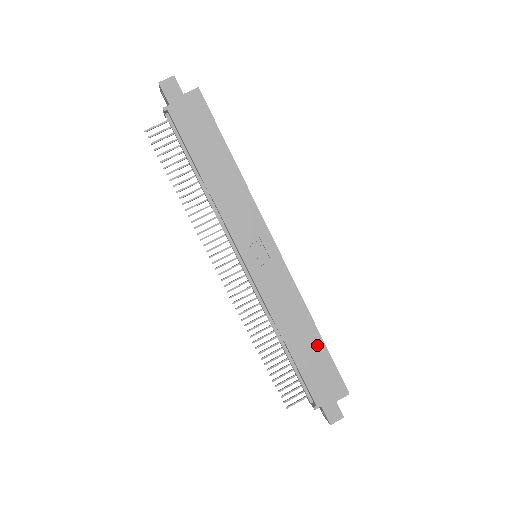
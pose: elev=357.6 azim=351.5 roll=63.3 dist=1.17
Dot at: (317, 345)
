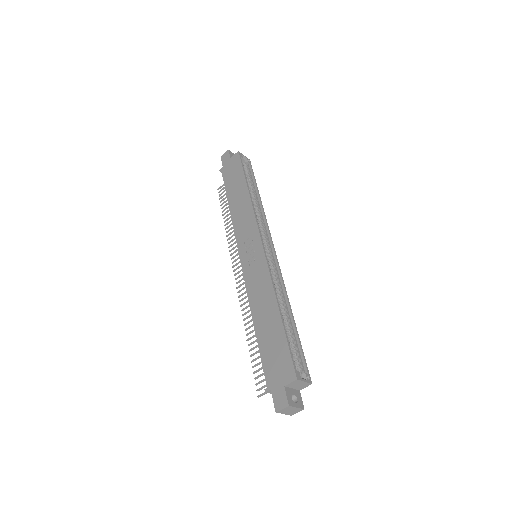
Dot at: (277, 325)
